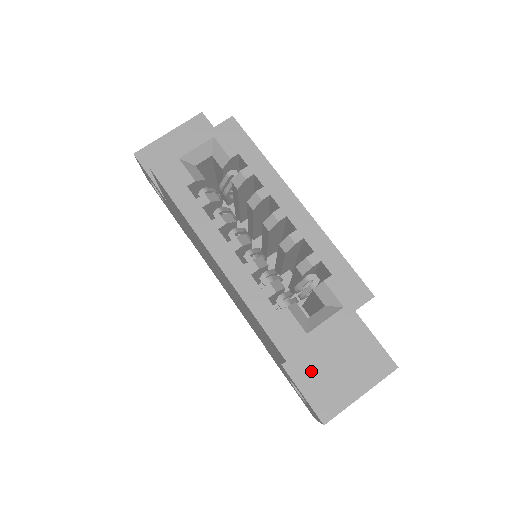
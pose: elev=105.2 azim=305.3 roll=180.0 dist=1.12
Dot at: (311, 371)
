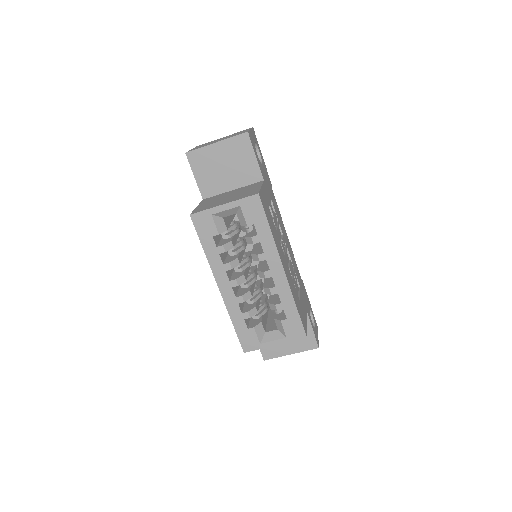
Dot at: occluded
